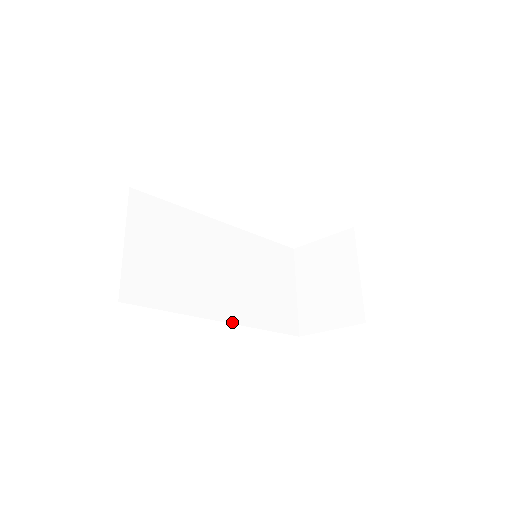
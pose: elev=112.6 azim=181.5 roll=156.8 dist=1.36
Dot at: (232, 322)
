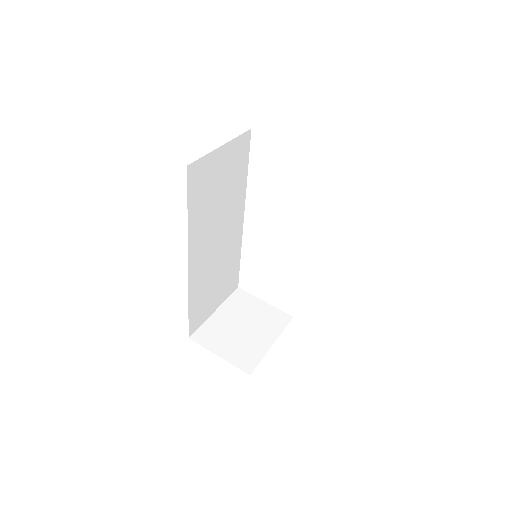
Dot at: (189, 272)
